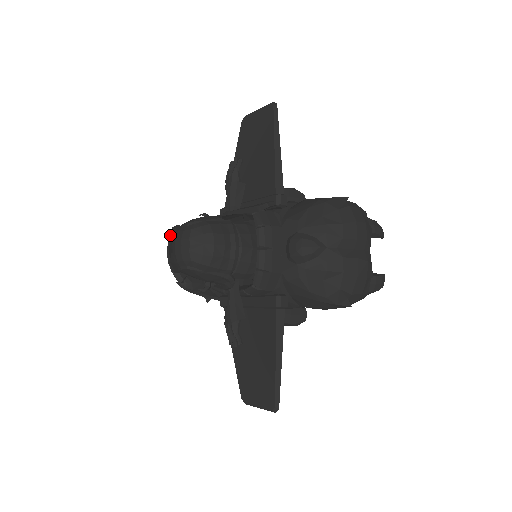
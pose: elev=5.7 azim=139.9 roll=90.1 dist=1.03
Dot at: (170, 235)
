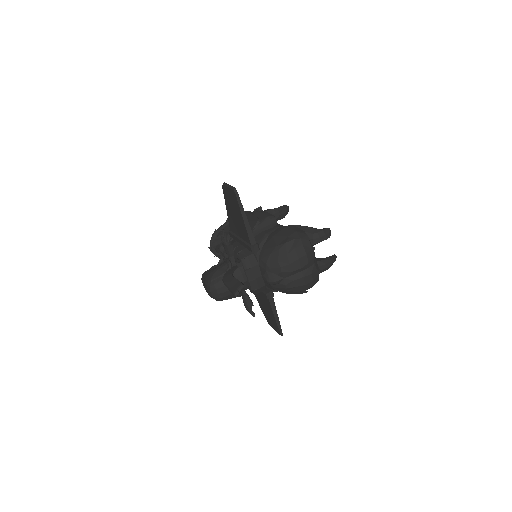
Dot at: (202, 280)
